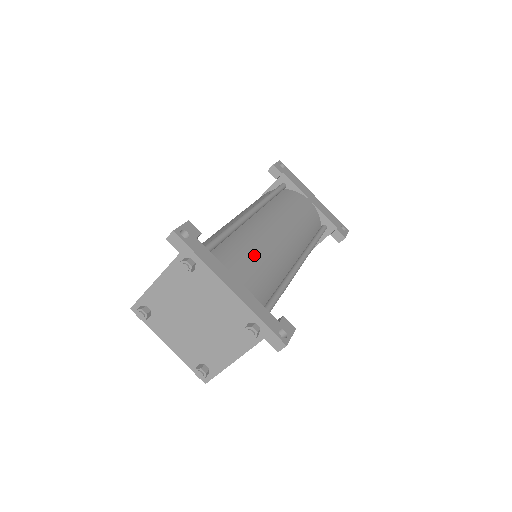
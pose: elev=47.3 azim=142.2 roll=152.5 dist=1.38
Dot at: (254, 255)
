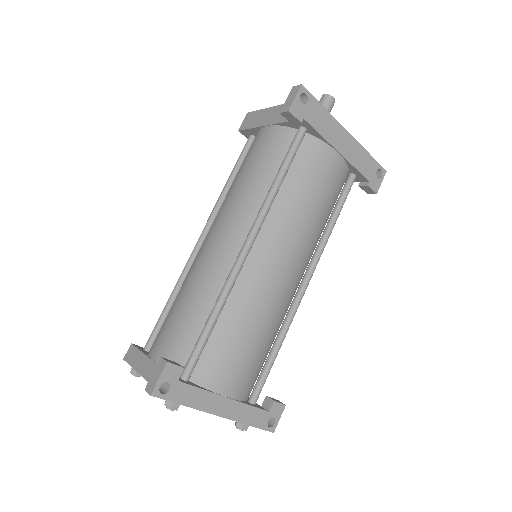
Dot at: (247, 342)
